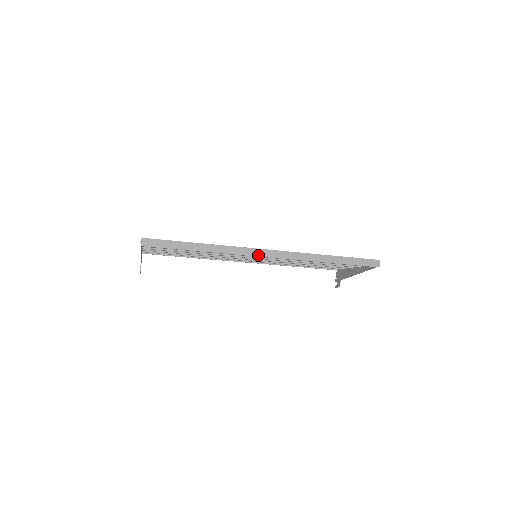
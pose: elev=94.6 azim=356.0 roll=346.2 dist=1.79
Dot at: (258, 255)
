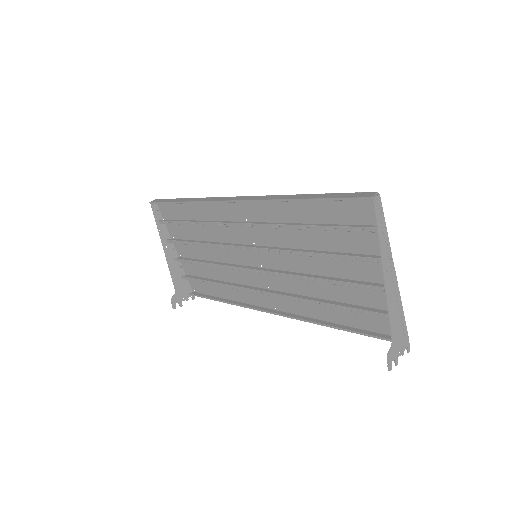
Dot at: (225, 200)
